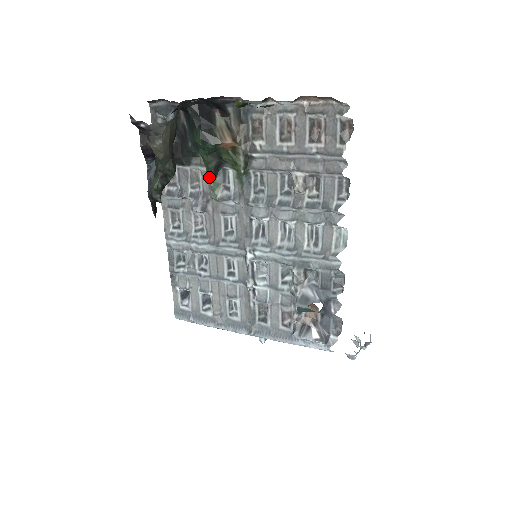
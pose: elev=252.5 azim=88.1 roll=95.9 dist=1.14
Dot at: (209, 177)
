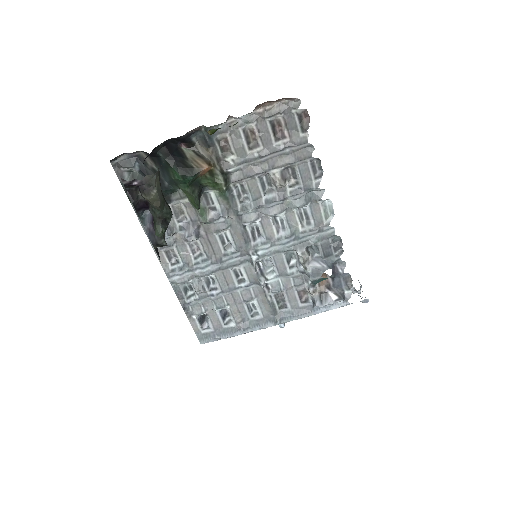
Dot at: (195, 205)
